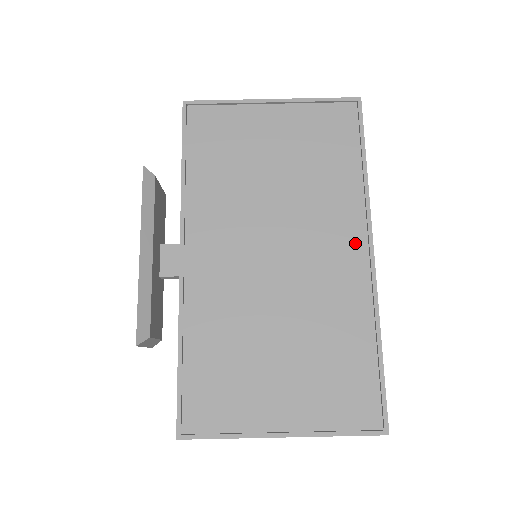
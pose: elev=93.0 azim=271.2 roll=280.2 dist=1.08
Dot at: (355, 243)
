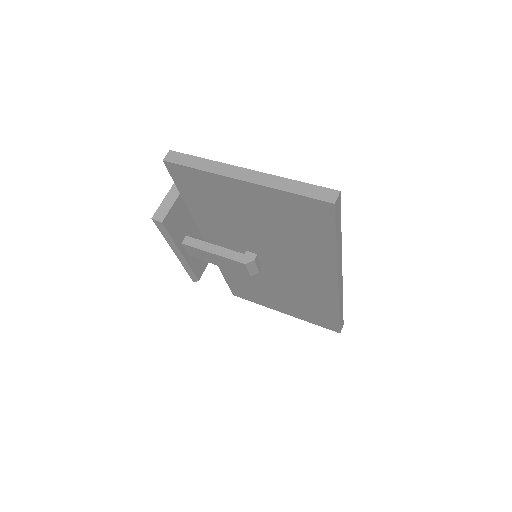
Dot at: occluded
